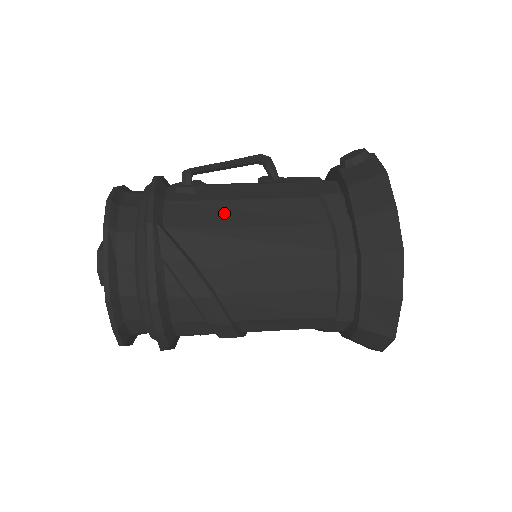
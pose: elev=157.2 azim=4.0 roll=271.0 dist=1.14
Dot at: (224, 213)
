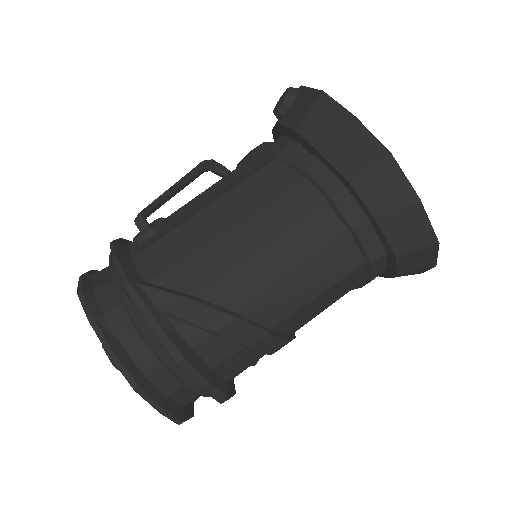
Dot at: (194, 232)
